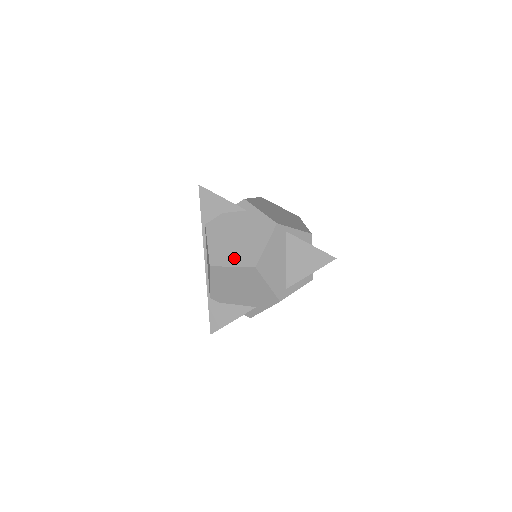
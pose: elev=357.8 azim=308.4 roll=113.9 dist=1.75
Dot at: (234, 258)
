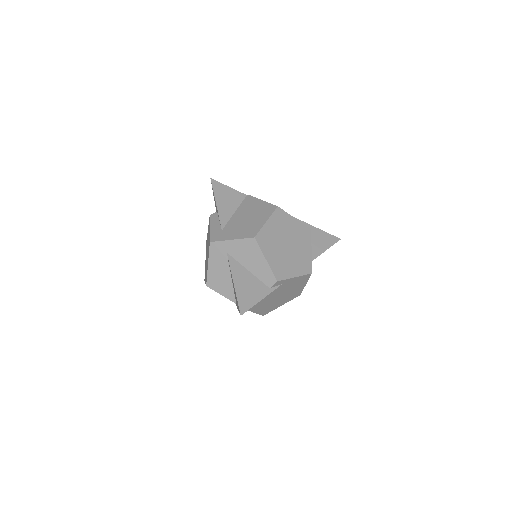
Dot at: (282, 303)
